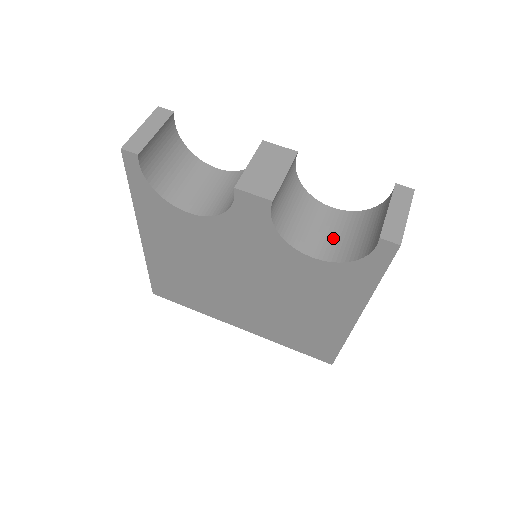
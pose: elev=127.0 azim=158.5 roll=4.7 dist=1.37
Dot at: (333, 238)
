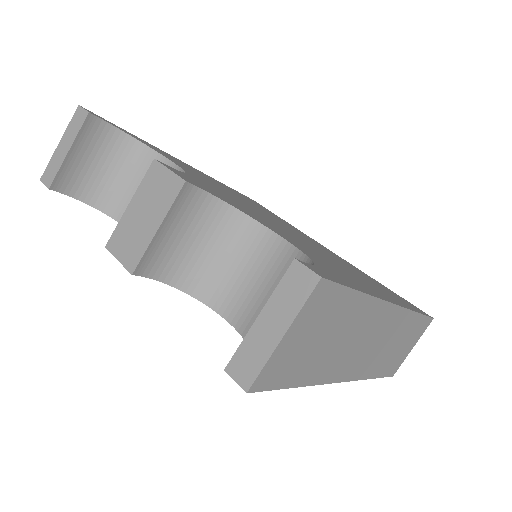
Dot at: (262, 297)
